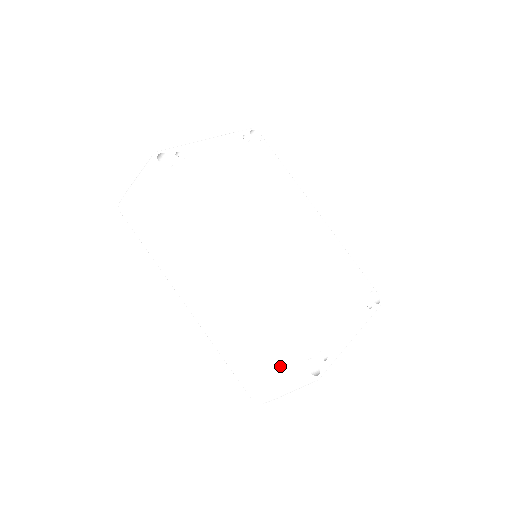
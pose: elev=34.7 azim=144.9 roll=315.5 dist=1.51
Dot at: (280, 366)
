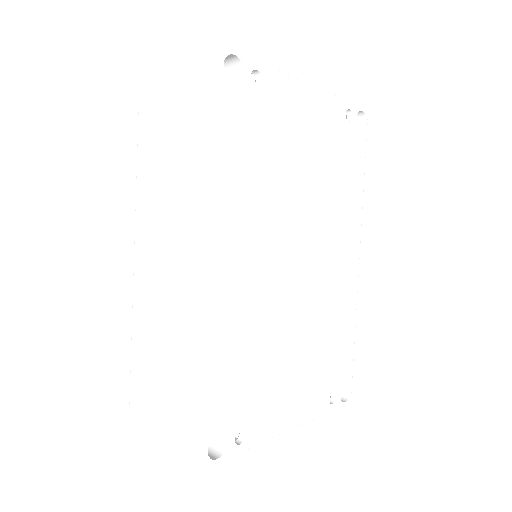
Dot at: (182, 414)
